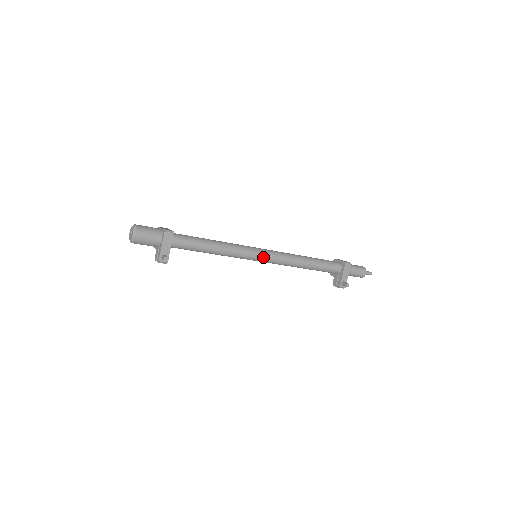
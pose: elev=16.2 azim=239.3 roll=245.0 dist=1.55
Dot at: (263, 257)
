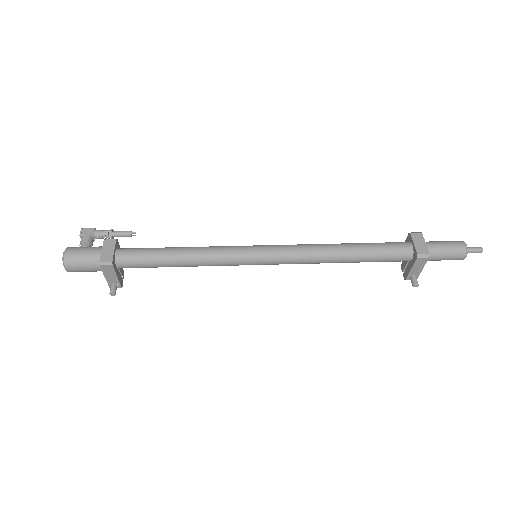
Dot at: (263, 263)
